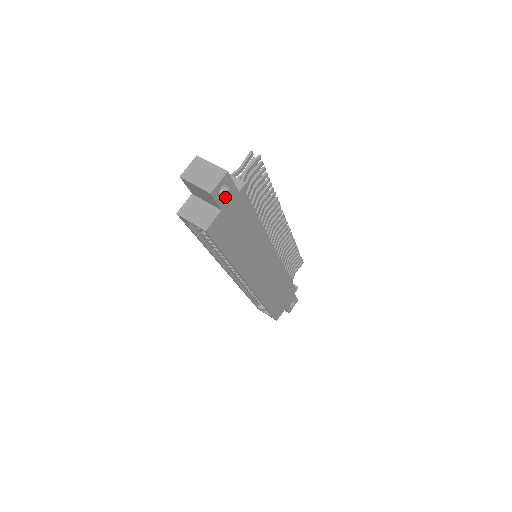
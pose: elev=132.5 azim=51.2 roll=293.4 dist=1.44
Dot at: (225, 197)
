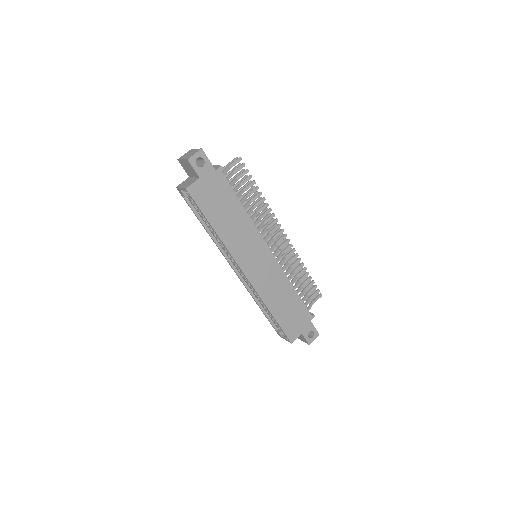
Dot at: (202, 169)
